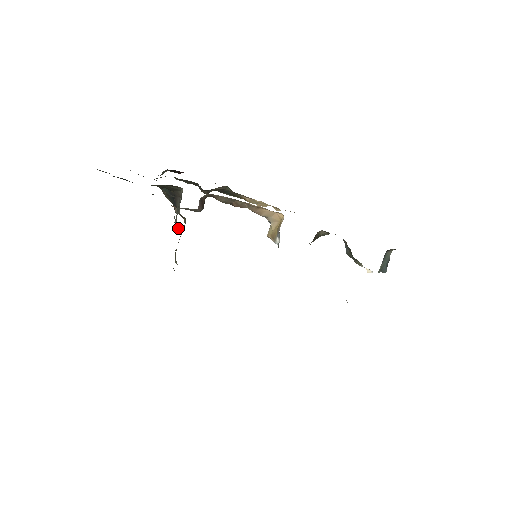
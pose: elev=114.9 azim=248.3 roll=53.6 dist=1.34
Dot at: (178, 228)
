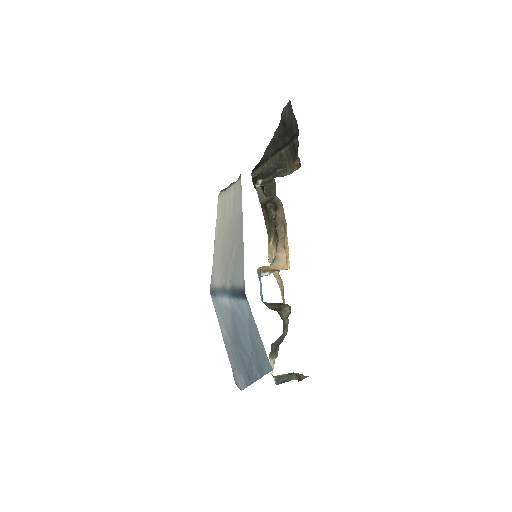
Dot at: (276, 173)
